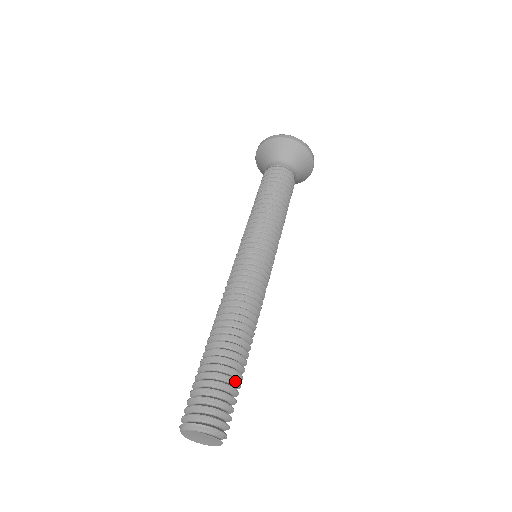
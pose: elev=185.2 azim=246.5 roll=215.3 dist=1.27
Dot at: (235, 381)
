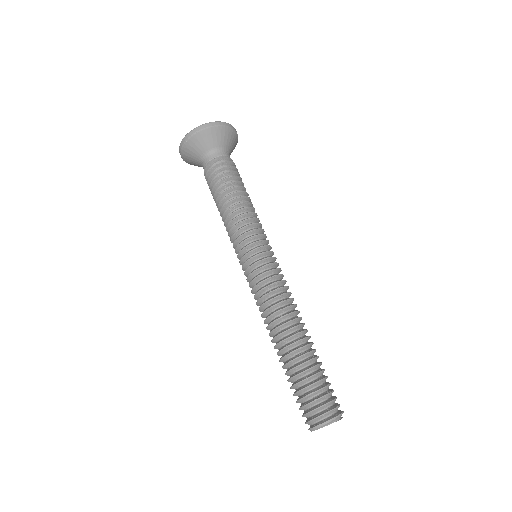
Dot at: occluded
